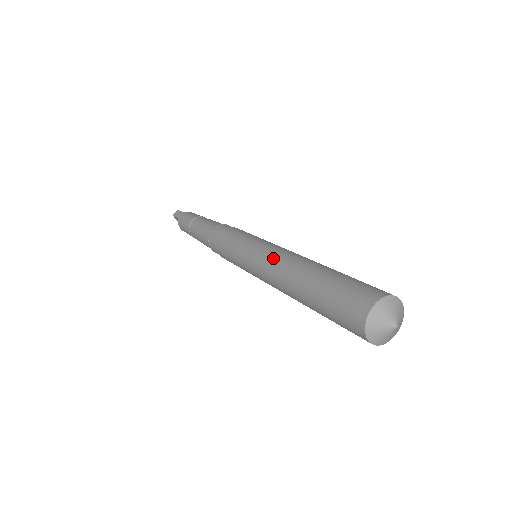
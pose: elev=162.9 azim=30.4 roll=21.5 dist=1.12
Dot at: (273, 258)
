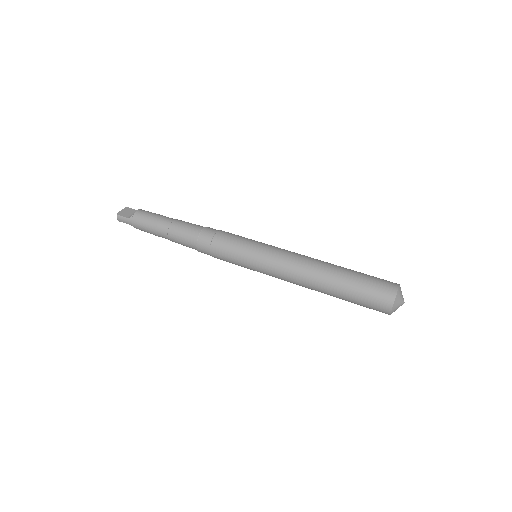
Dot at: (288, 278)
